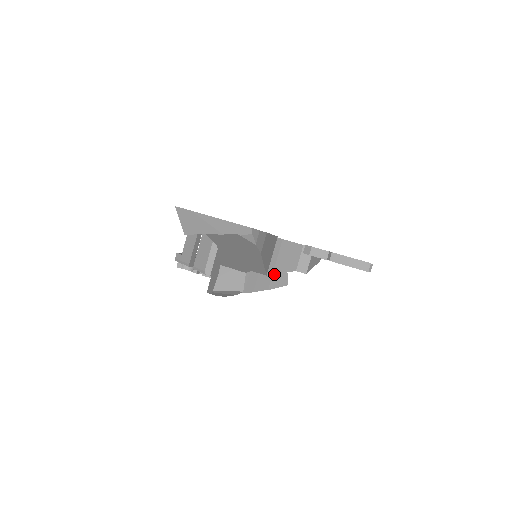
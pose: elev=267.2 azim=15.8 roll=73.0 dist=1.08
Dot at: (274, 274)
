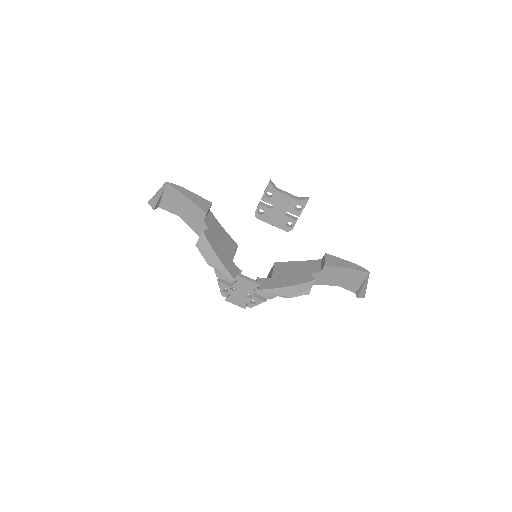
Dot at: (298, 277)
